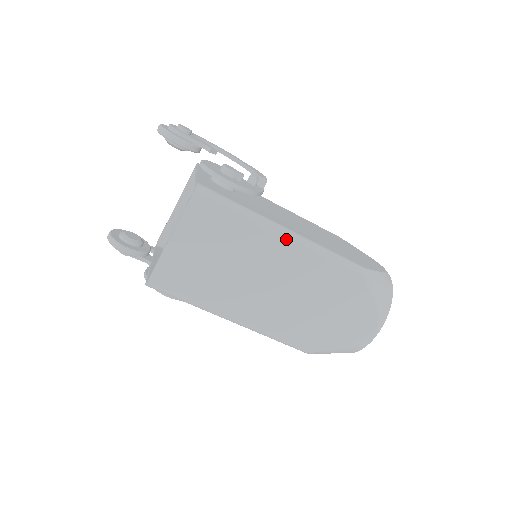
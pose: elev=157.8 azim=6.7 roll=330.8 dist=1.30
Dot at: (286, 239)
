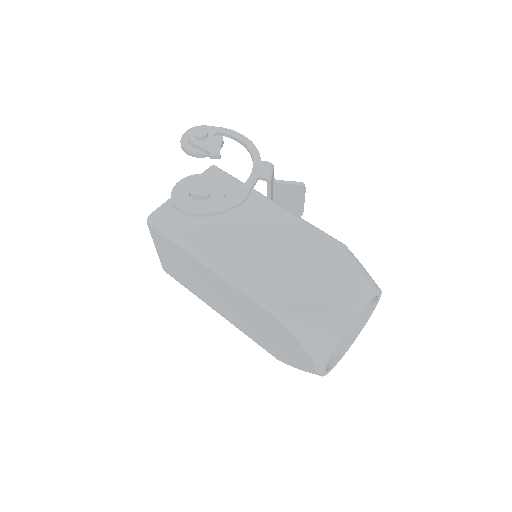
Dot at: (210, 269)
